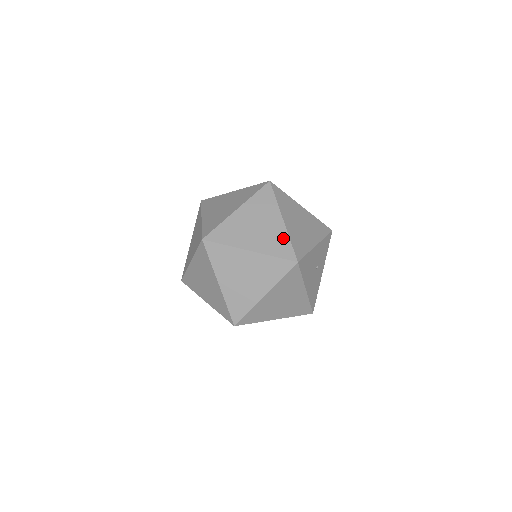
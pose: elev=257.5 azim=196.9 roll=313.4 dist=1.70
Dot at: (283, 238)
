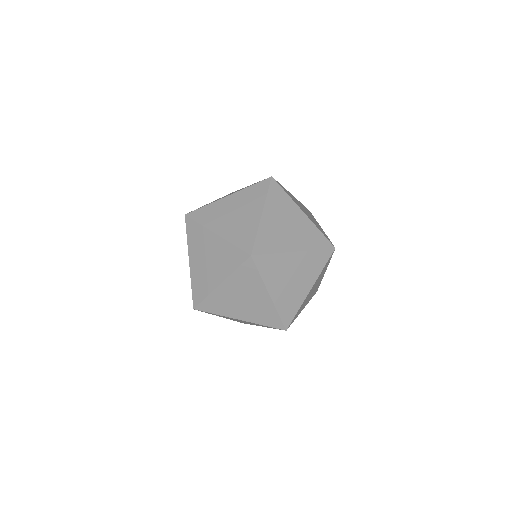
Dot at: (313, 230)
